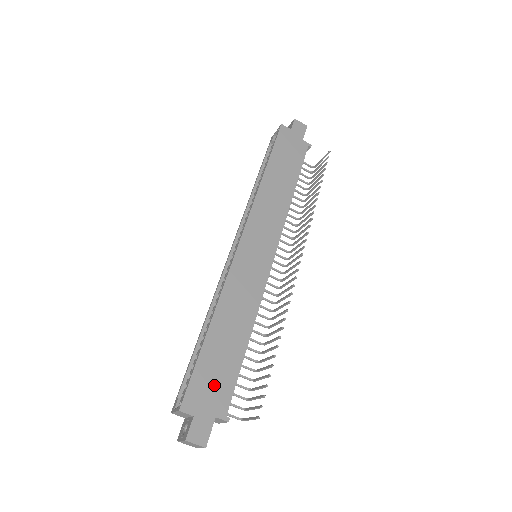
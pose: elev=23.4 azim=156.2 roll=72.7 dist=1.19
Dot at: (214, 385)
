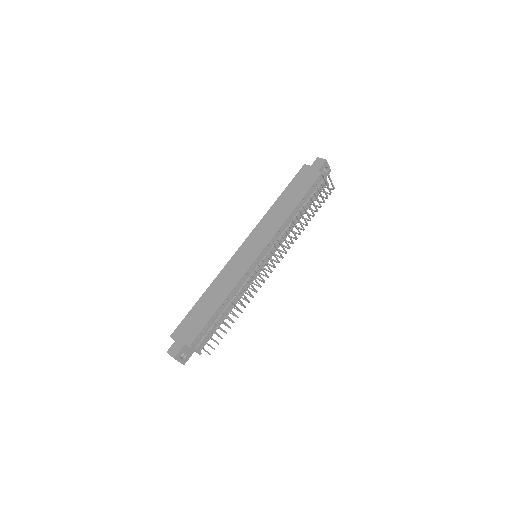
Dot at: (191, 327)
